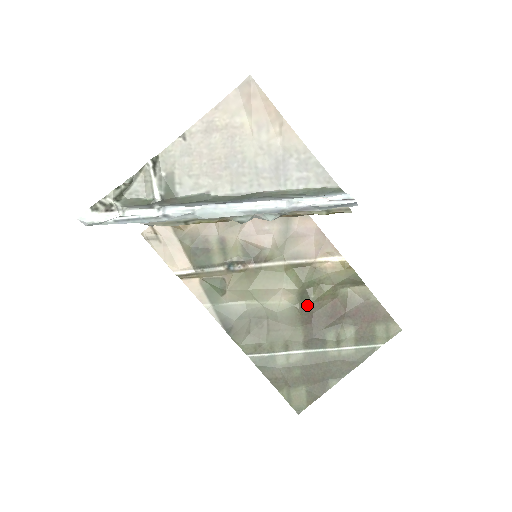
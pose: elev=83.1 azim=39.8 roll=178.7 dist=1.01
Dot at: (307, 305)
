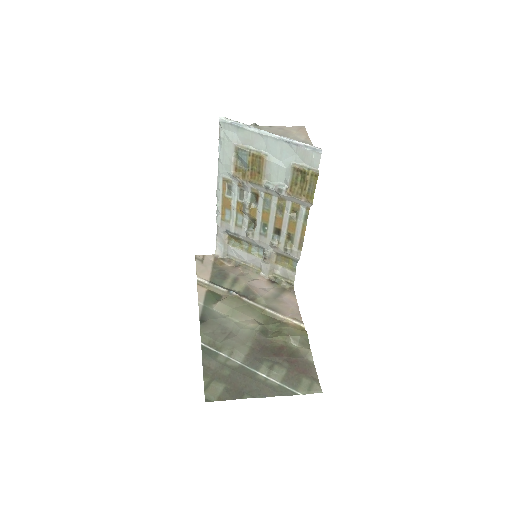
Dot at: (263, 337)
